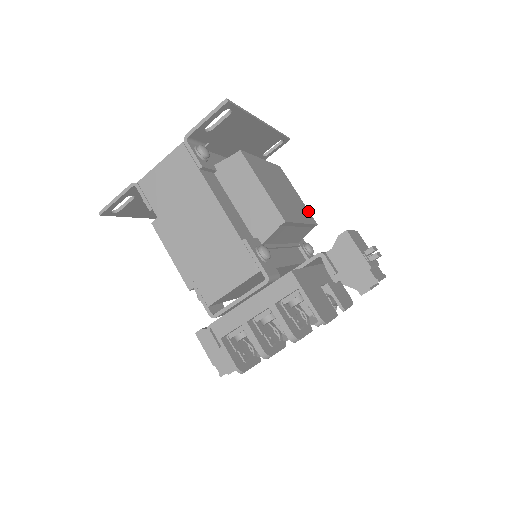
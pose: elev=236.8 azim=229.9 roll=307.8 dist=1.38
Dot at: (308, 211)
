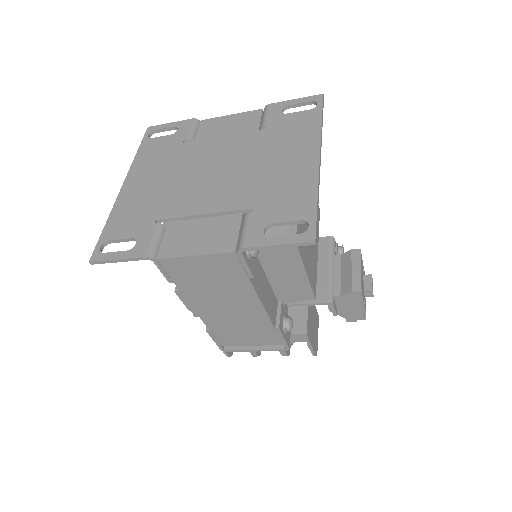
Dot at: occluded
